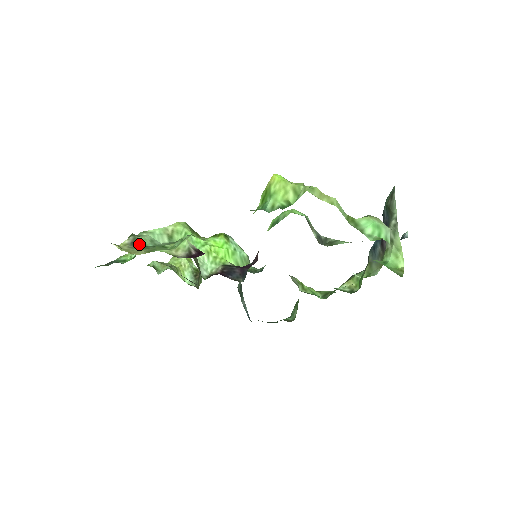
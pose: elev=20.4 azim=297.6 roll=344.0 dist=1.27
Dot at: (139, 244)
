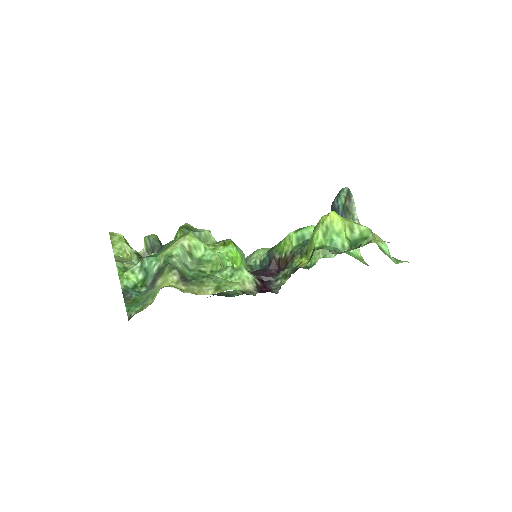
Dot at: (186, 277)
